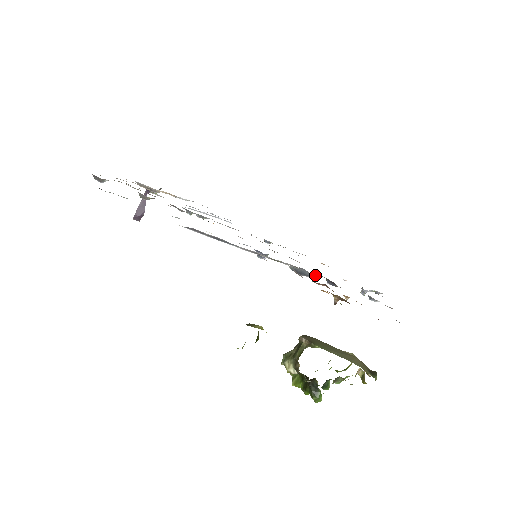
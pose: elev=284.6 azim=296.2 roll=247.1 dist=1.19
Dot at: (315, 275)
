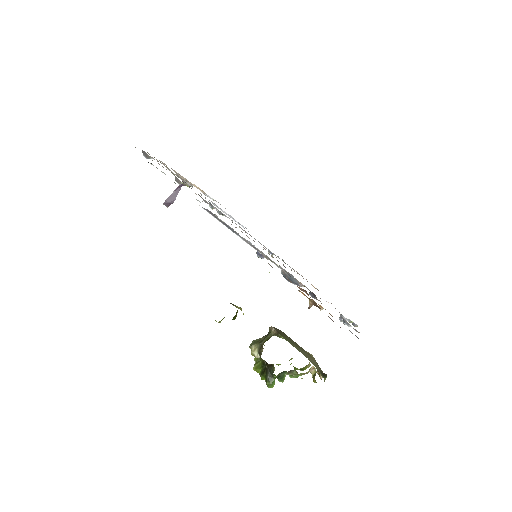
Dot at: (300, 283)
